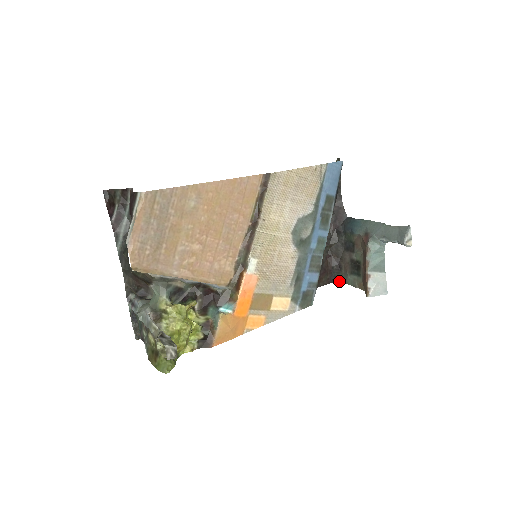
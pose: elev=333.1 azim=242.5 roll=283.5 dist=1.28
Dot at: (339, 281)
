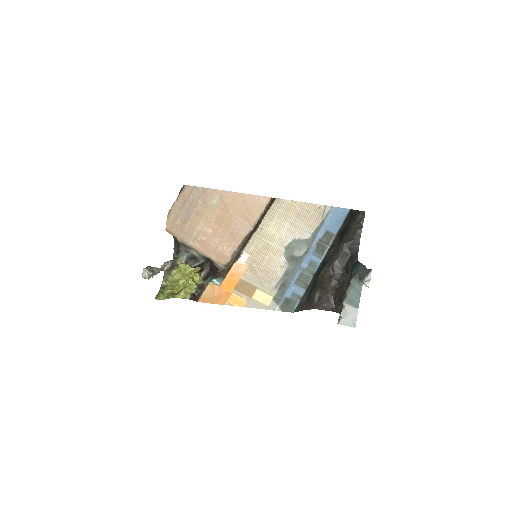
Dot at: (338, 312)
